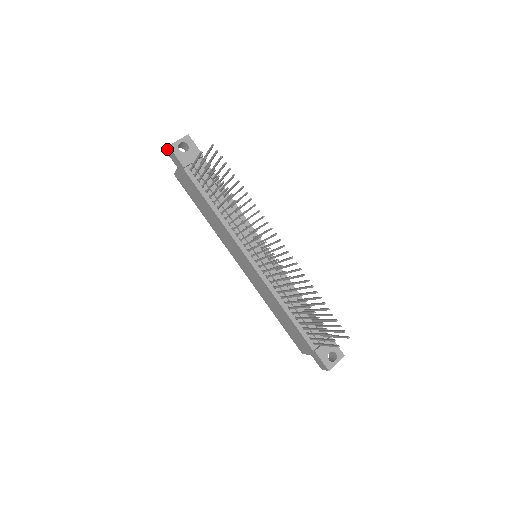
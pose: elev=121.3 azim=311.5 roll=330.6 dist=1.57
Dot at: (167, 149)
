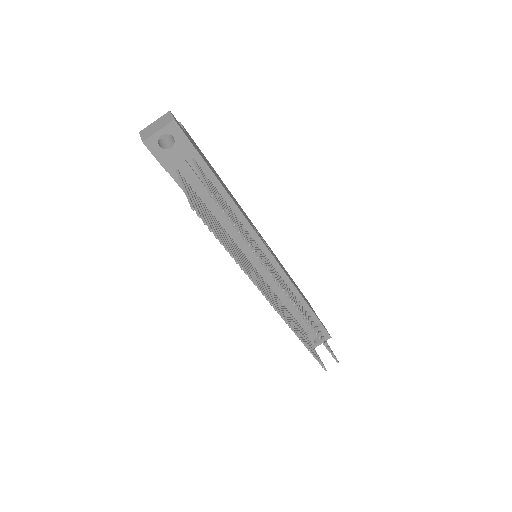
Dot at: occluded
